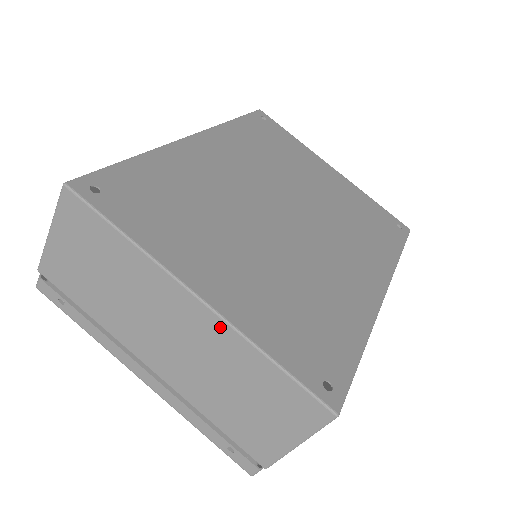
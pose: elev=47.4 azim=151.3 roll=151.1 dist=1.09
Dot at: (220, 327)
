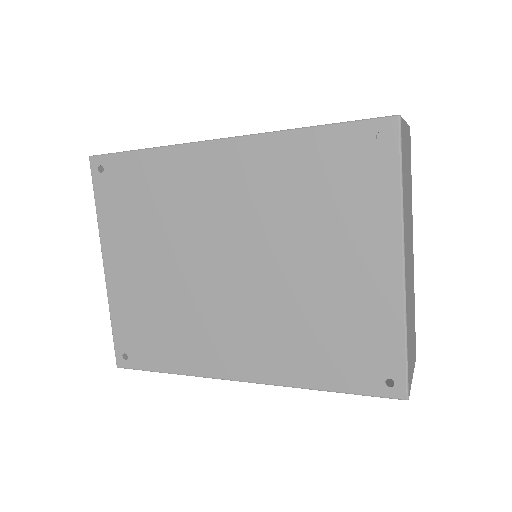
Dot at: occluded
